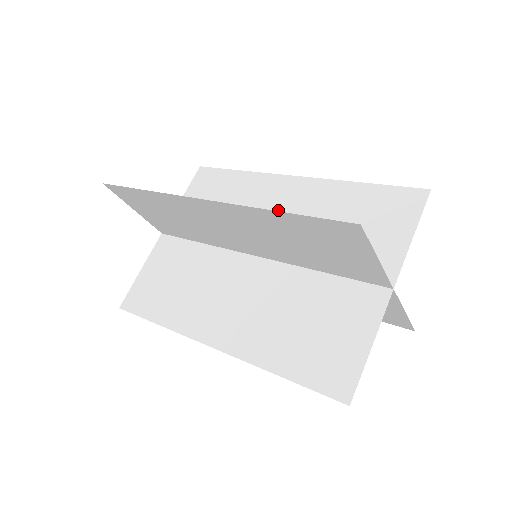
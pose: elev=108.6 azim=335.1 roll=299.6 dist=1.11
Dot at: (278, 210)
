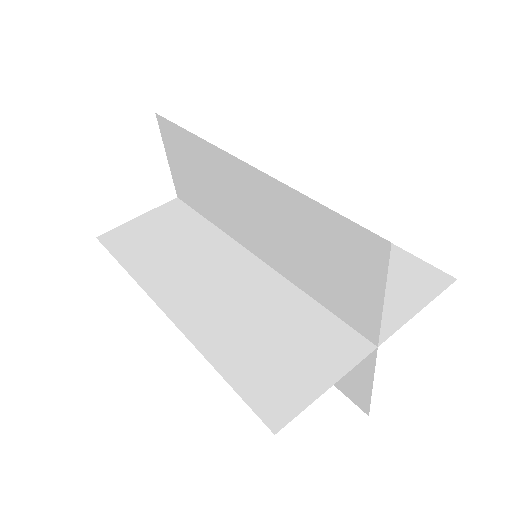
Dot at: occluded
